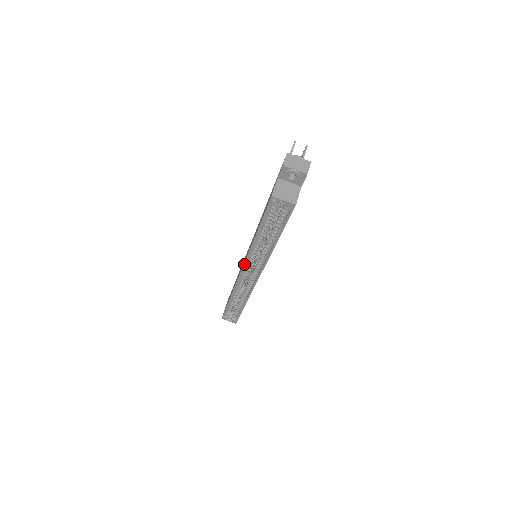
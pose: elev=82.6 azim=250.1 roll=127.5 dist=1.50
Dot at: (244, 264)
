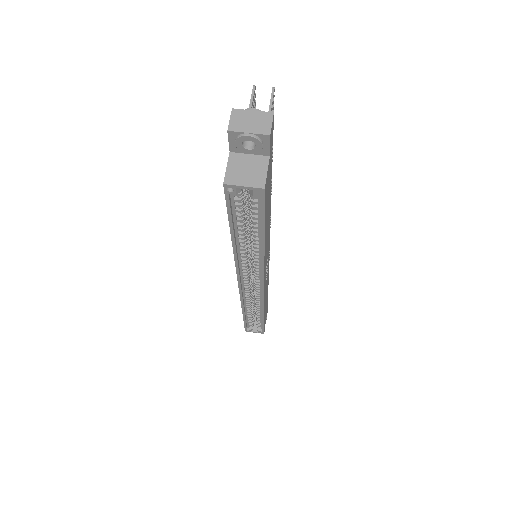
Dot at: (237, 275)
